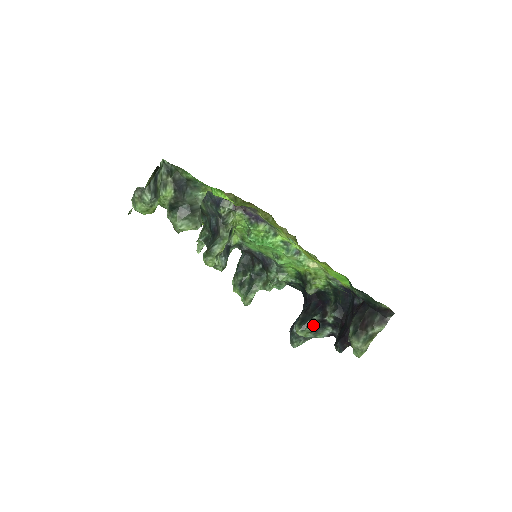
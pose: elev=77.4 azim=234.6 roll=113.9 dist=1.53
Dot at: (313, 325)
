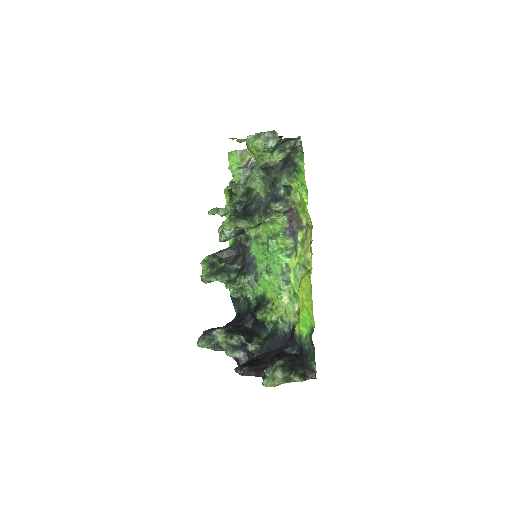
Dot at: (235, 340)
